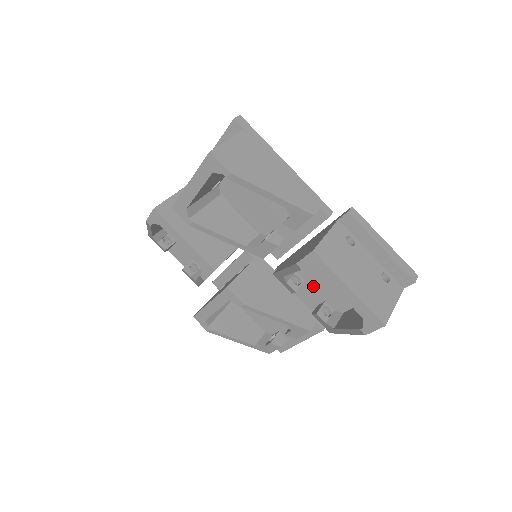
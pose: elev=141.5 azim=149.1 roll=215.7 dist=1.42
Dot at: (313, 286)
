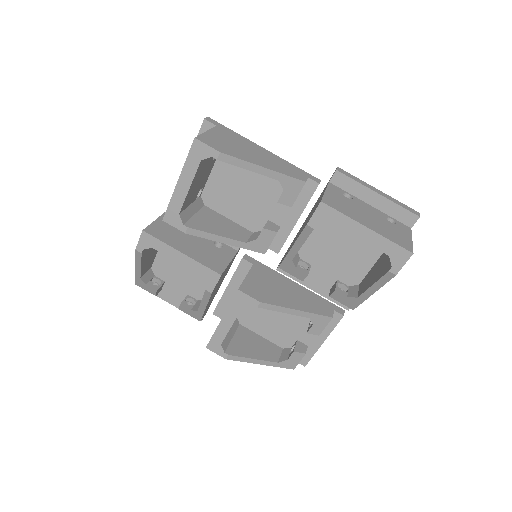
Dot at: (321, 268)
